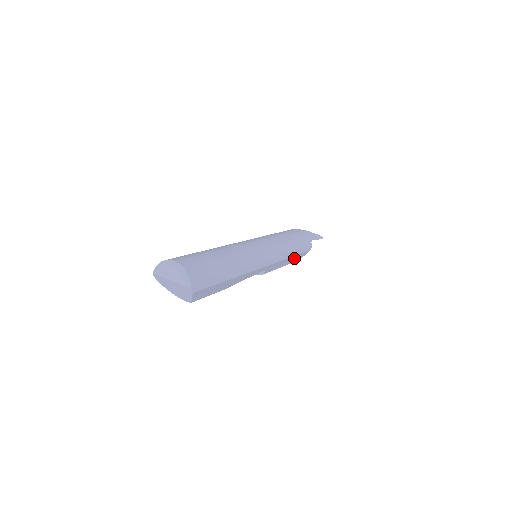
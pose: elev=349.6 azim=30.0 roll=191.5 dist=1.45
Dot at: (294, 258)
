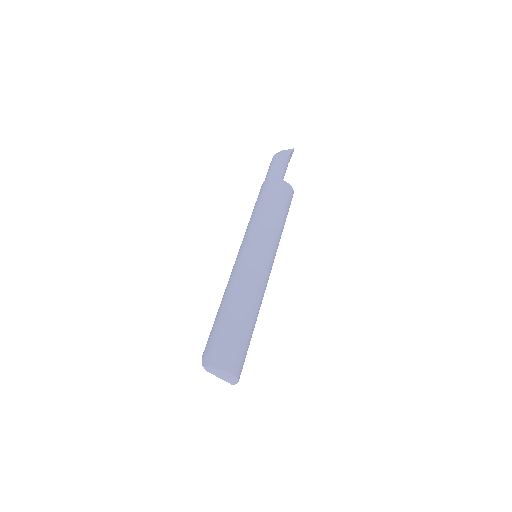
Dot at: occluded
